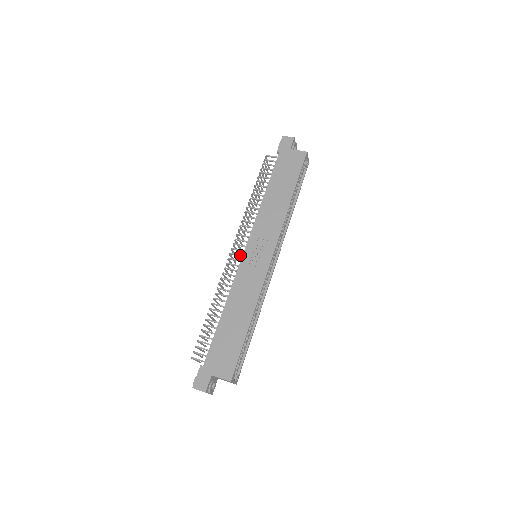
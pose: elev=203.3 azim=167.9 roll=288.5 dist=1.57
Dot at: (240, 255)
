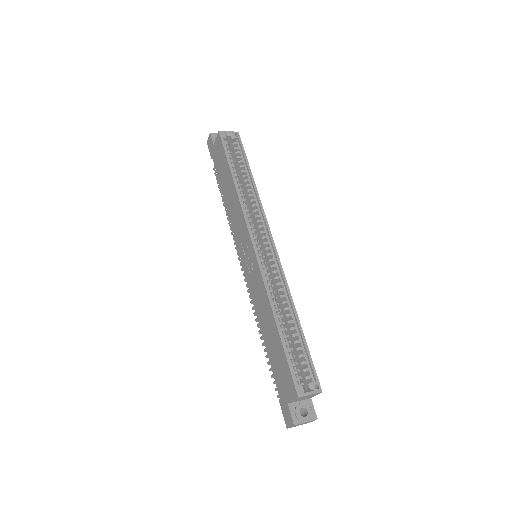
Dot at: occluded
